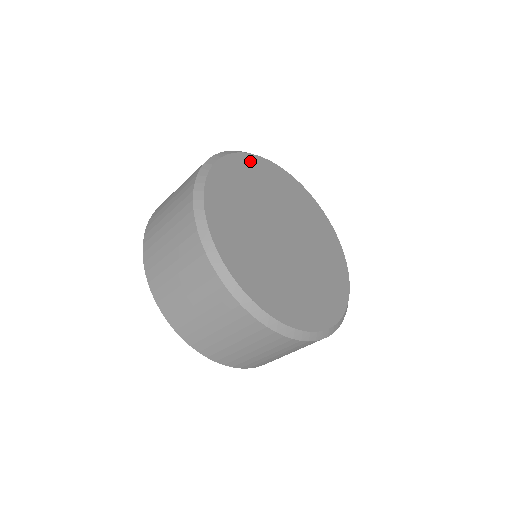
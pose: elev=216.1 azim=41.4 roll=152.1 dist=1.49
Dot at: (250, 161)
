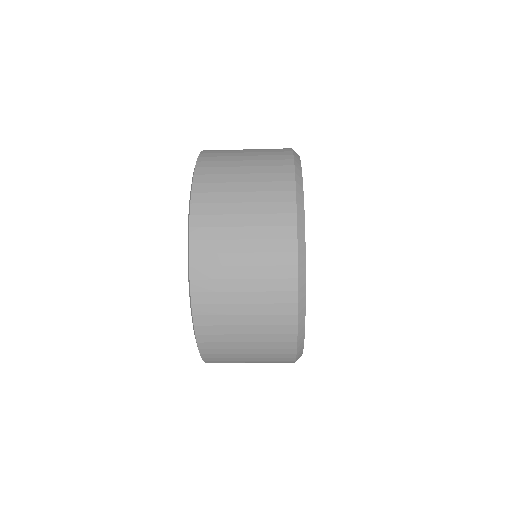
Dot at: occluded
